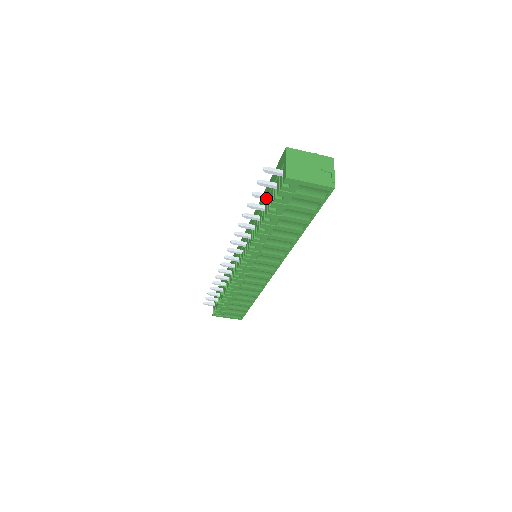
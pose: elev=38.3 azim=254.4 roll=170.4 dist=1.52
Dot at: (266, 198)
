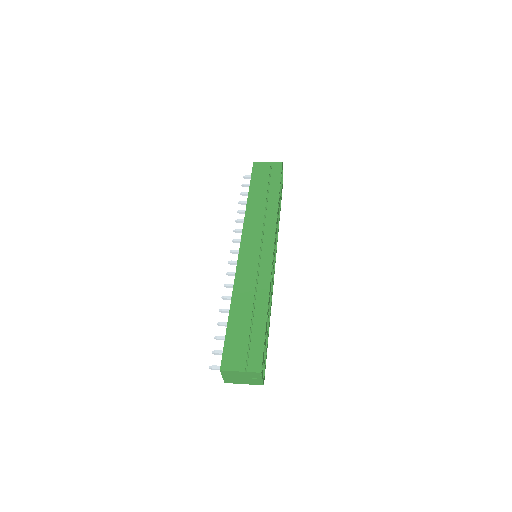
Dot at: occluded
